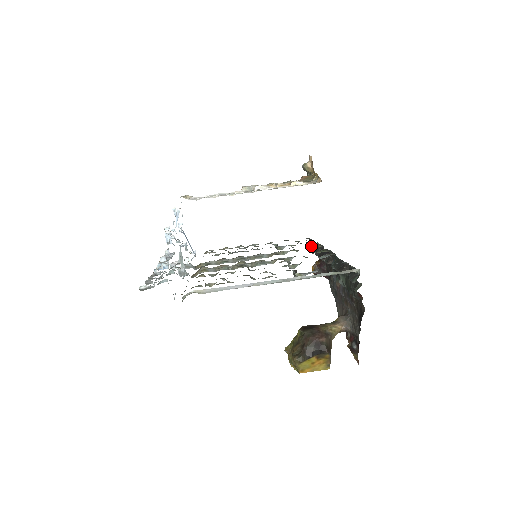
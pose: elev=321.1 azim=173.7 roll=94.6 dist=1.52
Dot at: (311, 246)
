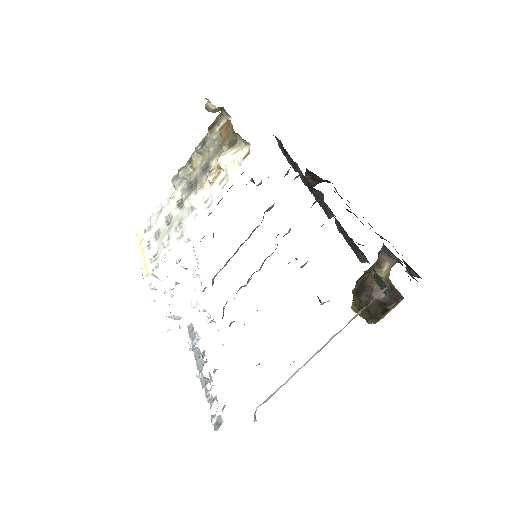
Dot at: (284, 152)
